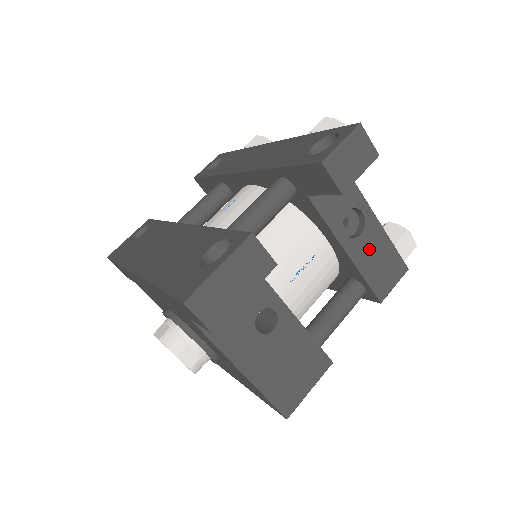
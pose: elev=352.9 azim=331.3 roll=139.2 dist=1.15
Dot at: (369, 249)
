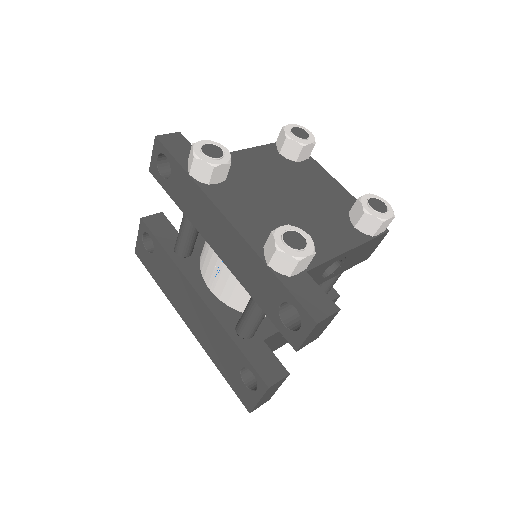
Dot at: (350, 260)
